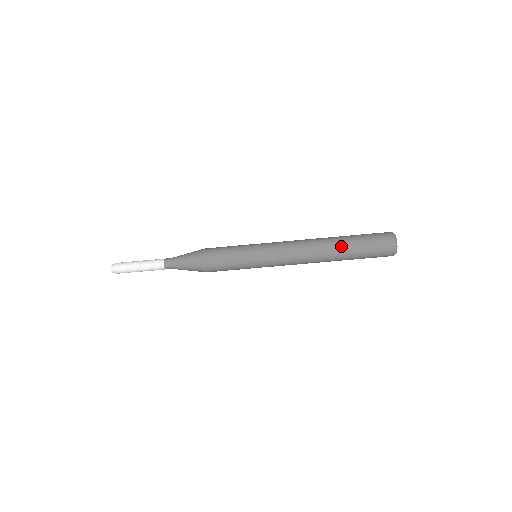
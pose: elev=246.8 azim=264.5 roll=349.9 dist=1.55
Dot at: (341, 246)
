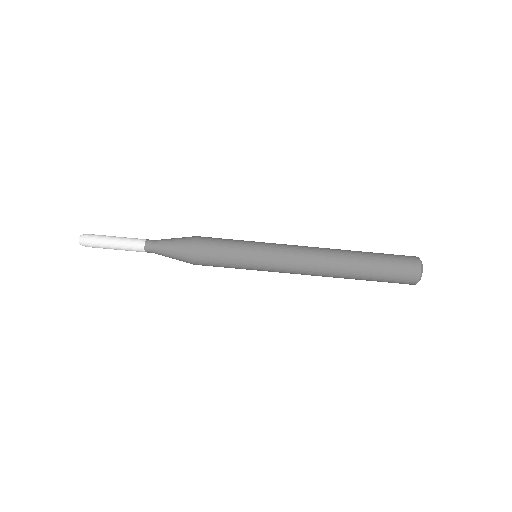
Dot at: (358, 263)
